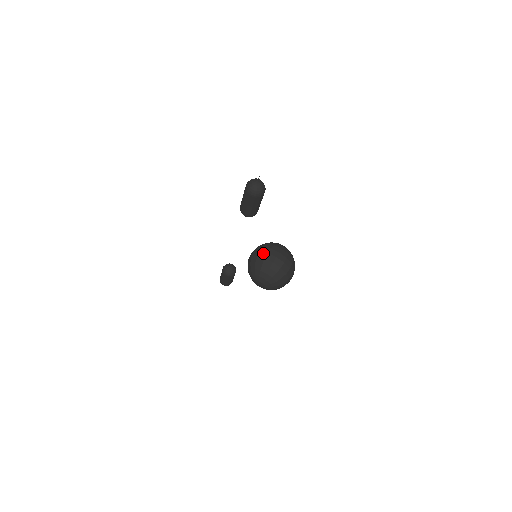
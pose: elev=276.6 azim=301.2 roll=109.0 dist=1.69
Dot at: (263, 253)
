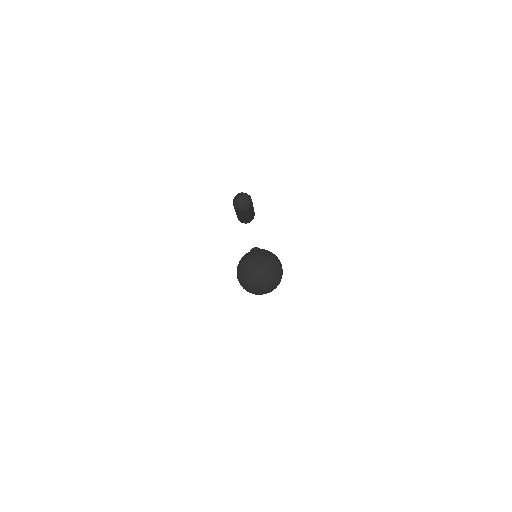
Dot at: (250, 258)
